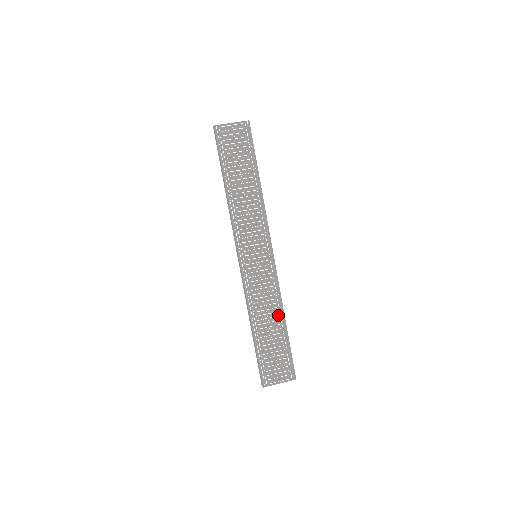
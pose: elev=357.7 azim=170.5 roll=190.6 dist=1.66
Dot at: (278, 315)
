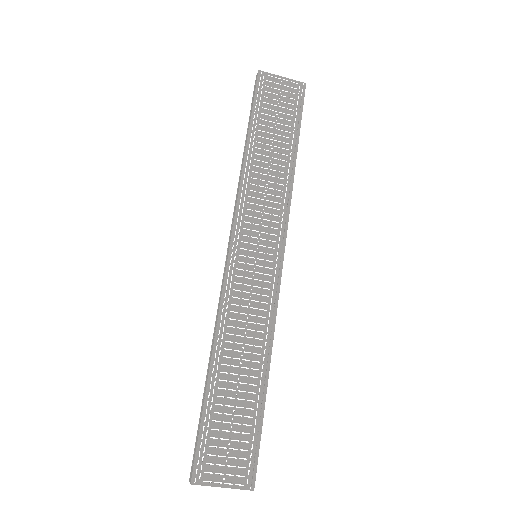
Dot at: (260, 360)
